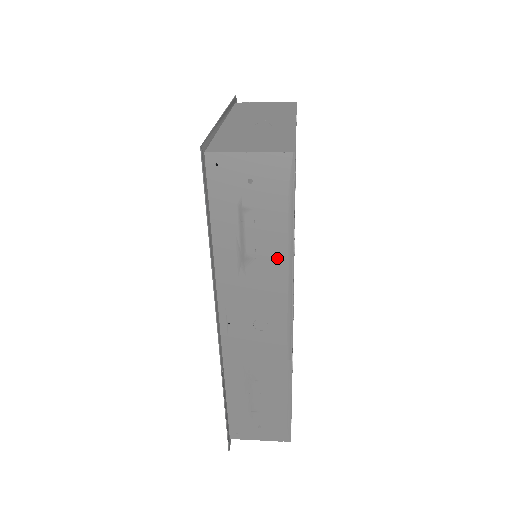
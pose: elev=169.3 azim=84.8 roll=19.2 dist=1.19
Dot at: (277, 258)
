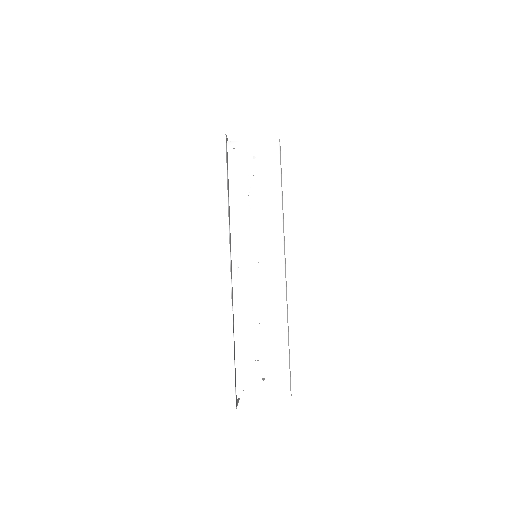
Dot at: (272, 209)
